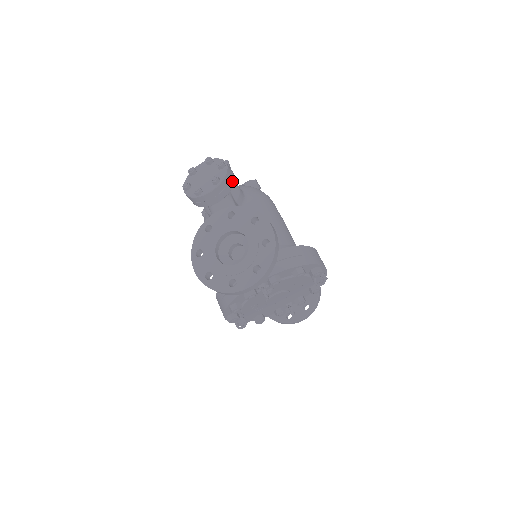
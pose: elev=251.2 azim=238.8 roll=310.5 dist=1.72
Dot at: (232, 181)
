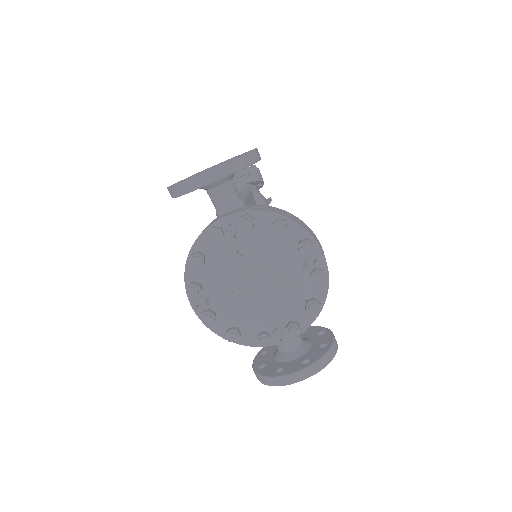
Dot at: (257, 178)
